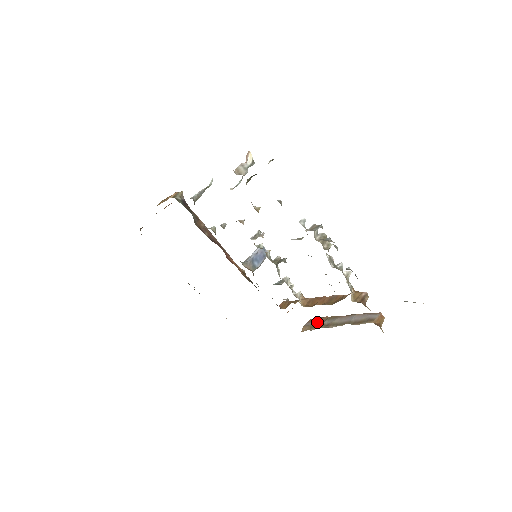
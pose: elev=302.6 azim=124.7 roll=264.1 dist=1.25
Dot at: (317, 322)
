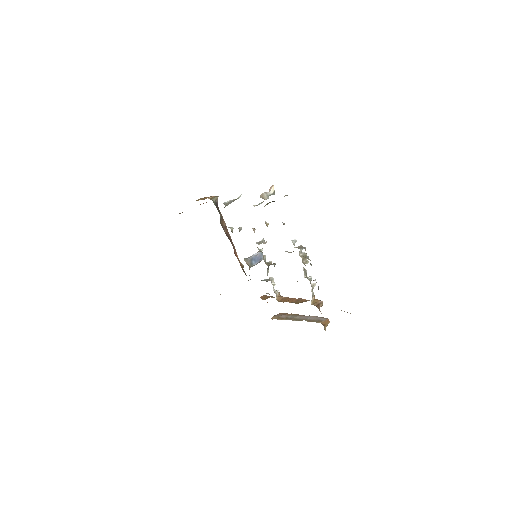
Dot at: (284, 315)
